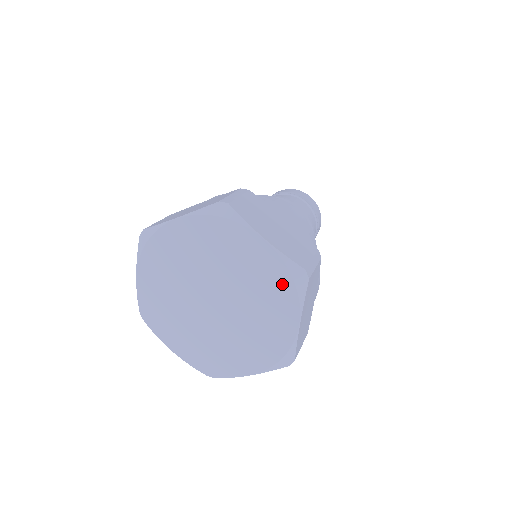
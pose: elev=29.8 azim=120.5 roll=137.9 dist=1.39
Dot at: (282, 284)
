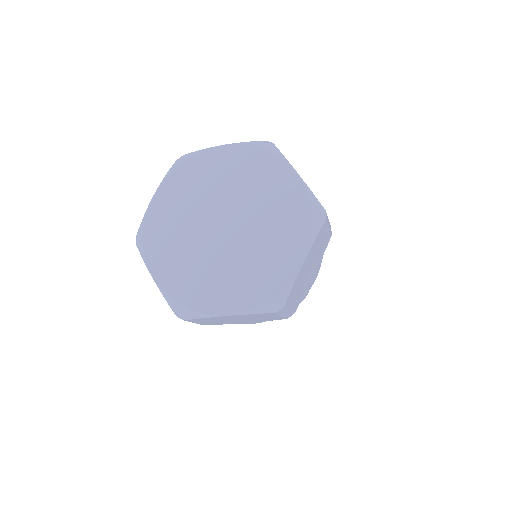
Dot at: (300, 216)
